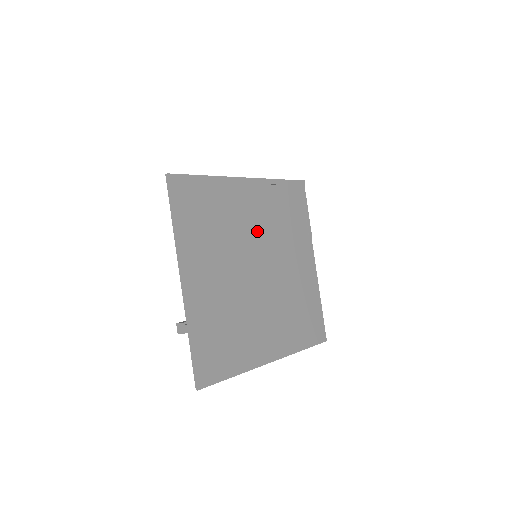
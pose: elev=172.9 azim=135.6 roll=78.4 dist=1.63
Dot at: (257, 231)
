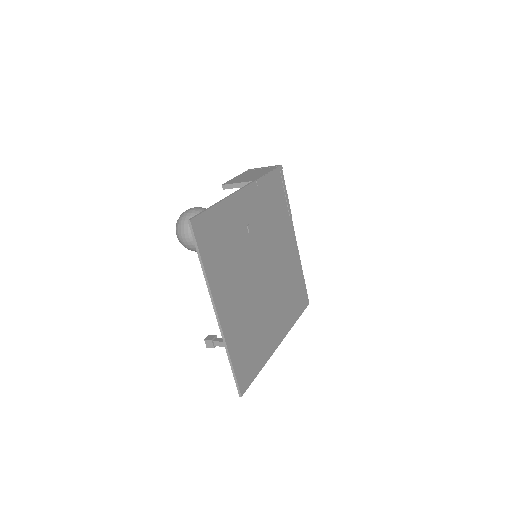
Dot at: (257, 236)
